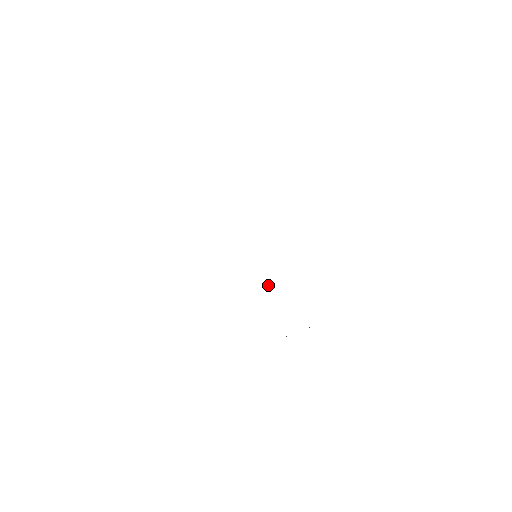
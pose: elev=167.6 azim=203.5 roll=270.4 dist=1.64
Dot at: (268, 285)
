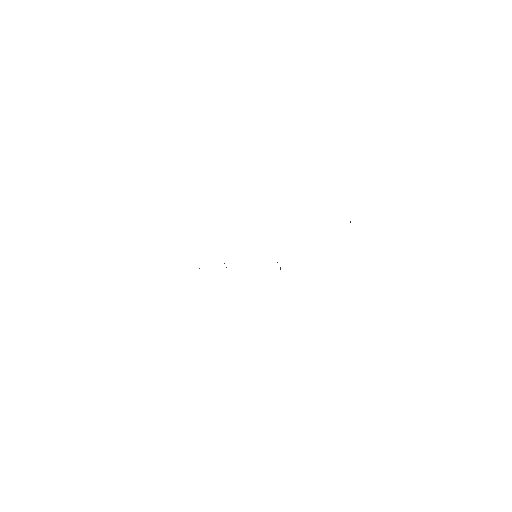
Dot at: (280, 268)
